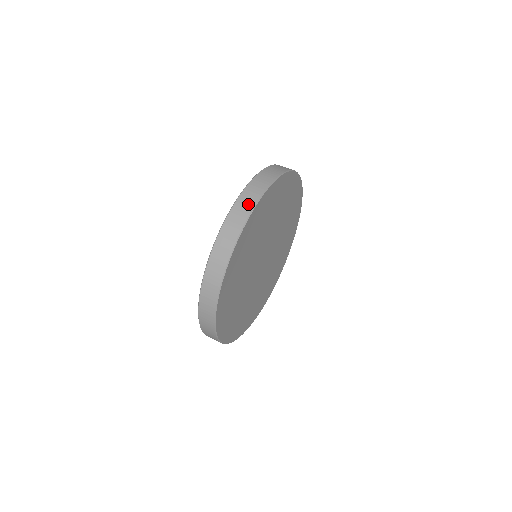
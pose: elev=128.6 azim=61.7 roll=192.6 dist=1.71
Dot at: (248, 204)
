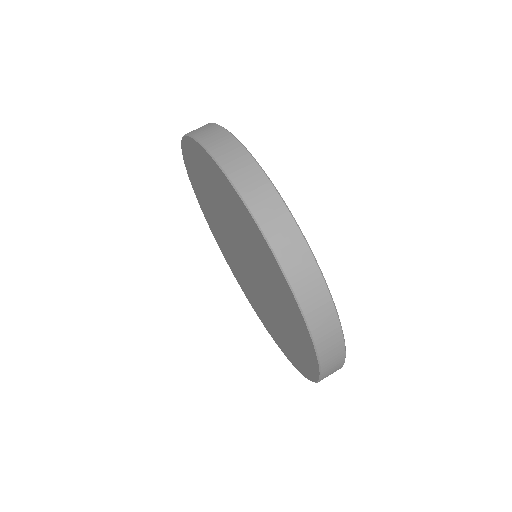
Dot at: (281, 220)
